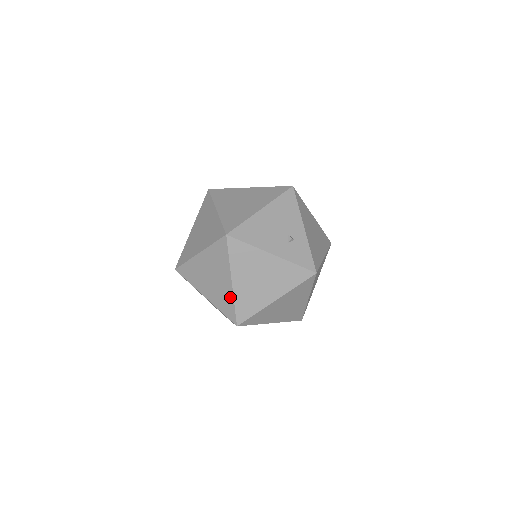
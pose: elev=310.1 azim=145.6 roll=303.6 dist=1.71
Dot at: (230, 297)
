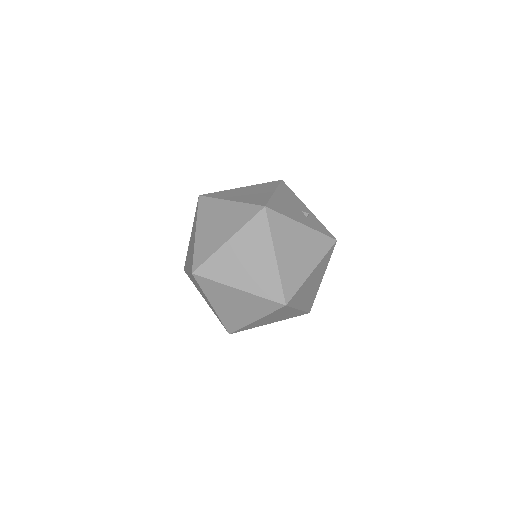
Dot at: (274, 274)
